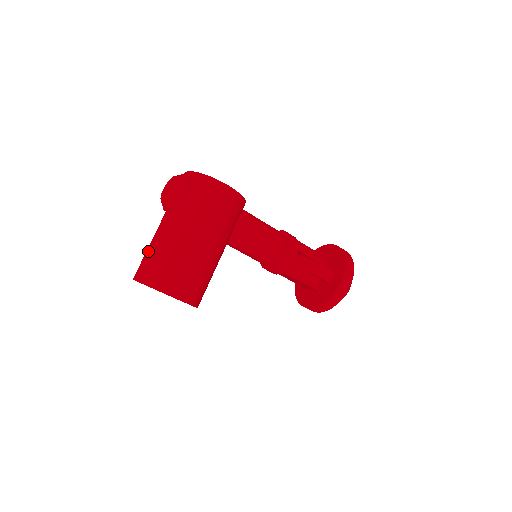
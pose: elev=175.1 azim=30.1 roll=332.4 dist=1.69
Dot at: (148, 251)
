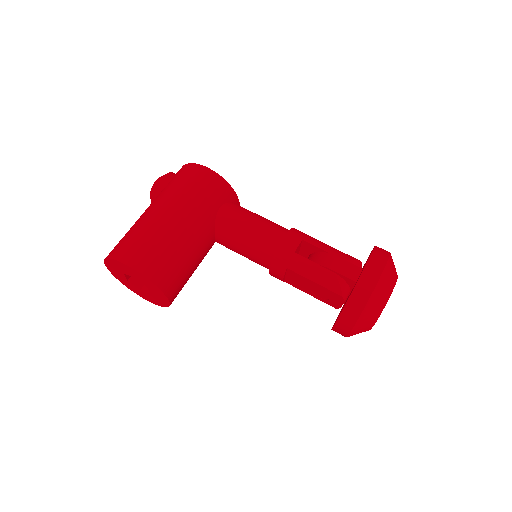
Dot at: occluded
